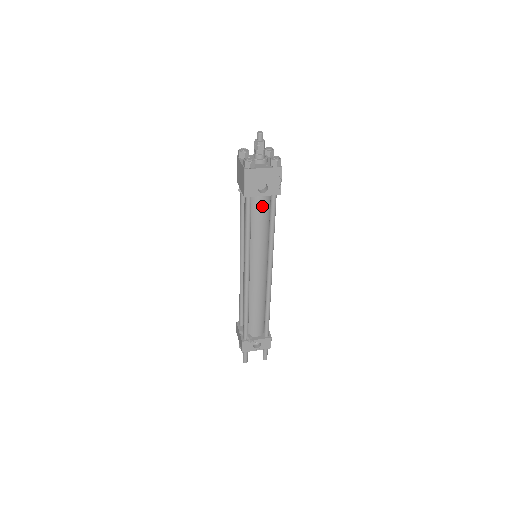
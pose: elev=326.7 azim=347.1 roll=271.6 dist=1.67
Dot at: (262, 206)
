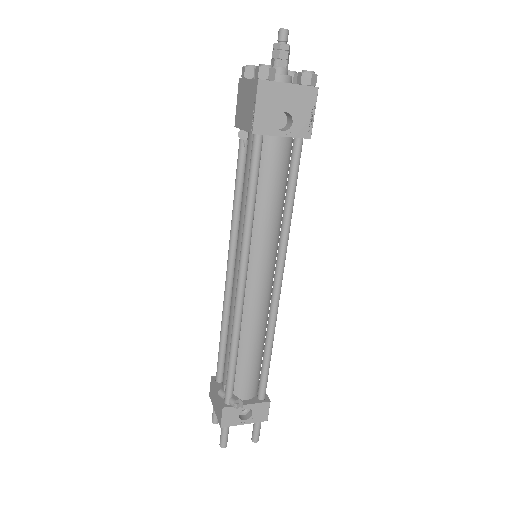
Dot at: (278, 158)
